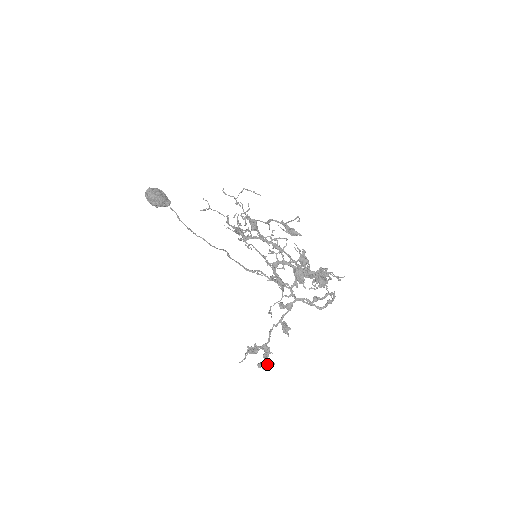
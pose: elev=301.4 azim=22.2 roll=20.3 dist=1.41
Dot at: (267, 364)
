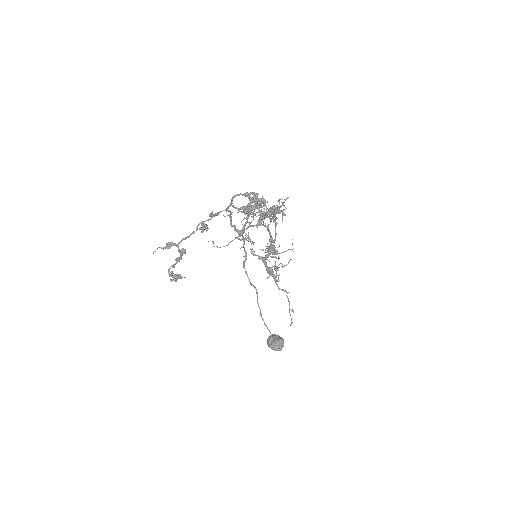
Dot at: (177, 274)
